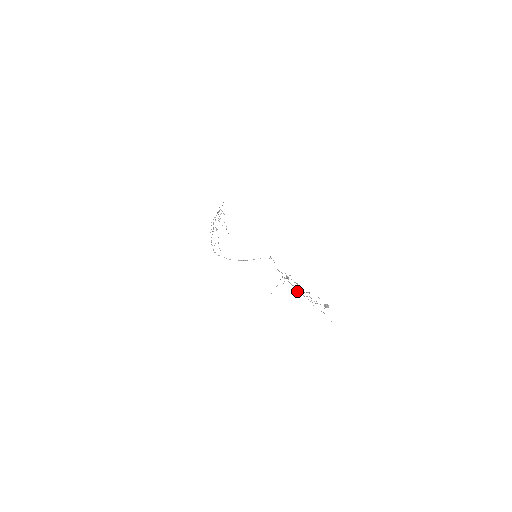
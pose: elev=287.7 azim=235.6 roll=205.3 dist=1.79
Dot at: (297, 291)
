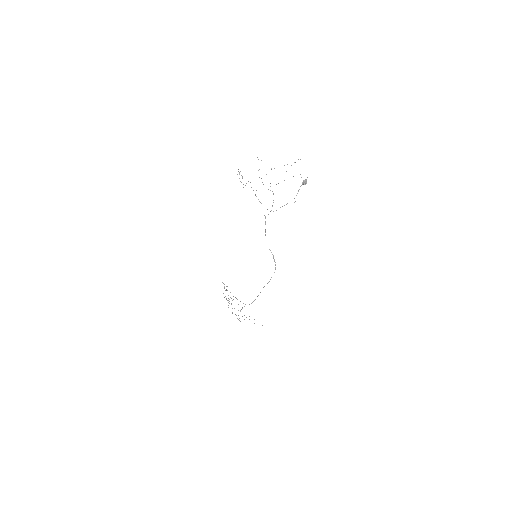
Dot at: occluded
